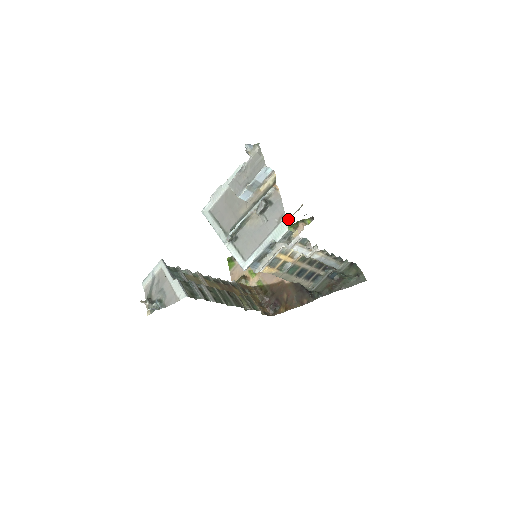
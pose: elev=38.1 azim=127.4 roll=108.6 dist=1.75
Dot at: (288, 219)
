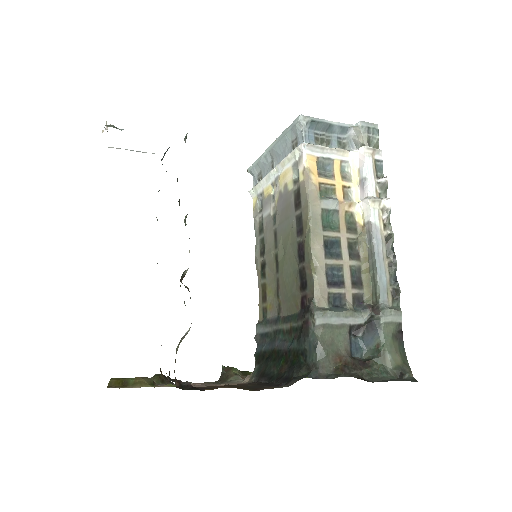
Dot at: occluded
